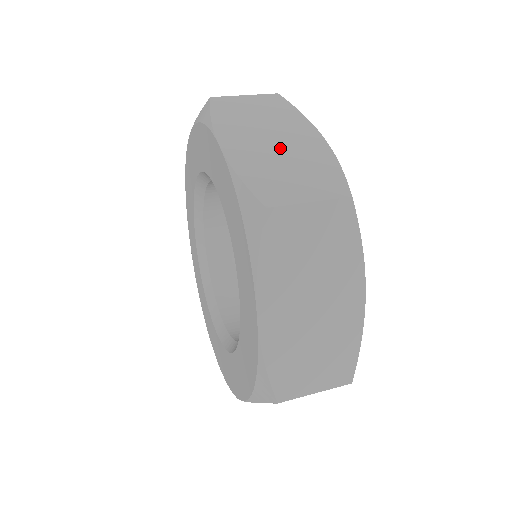
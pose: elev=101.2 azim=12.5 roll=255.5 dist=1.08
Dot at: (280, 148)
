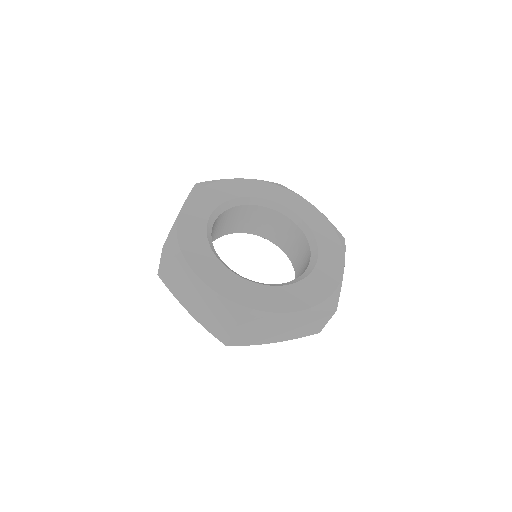
Dot at: (199, 301)
